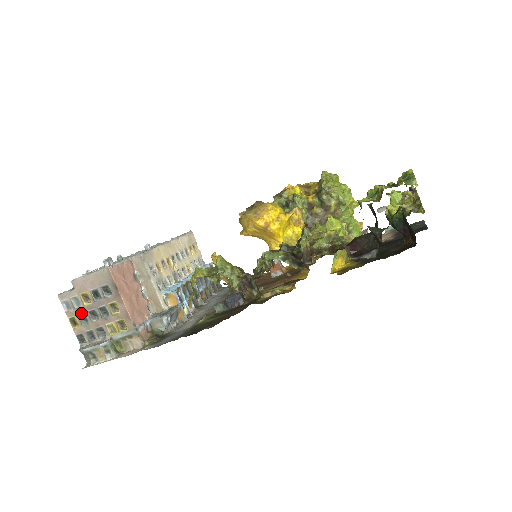
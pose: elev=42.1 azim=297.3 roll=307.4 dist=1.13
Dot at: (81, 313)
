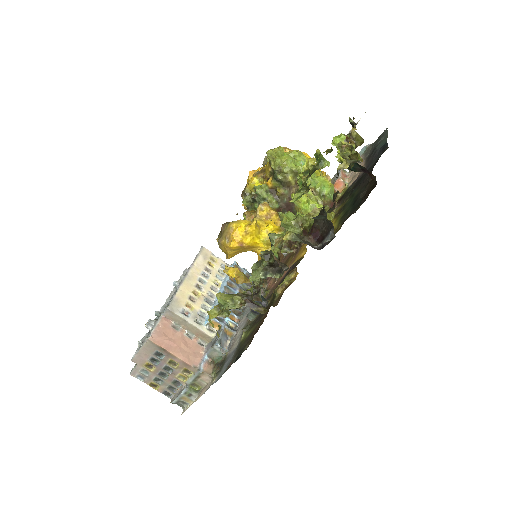
Dot at: (154, 378)
